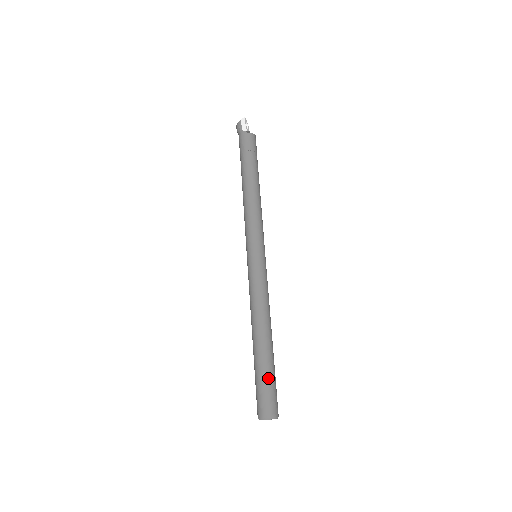
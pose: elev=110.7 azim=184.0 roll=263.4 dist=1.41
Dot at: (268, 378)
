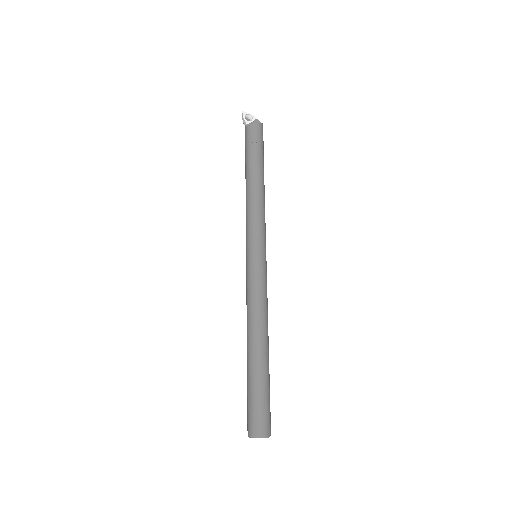
Dot at: (251, 391)
